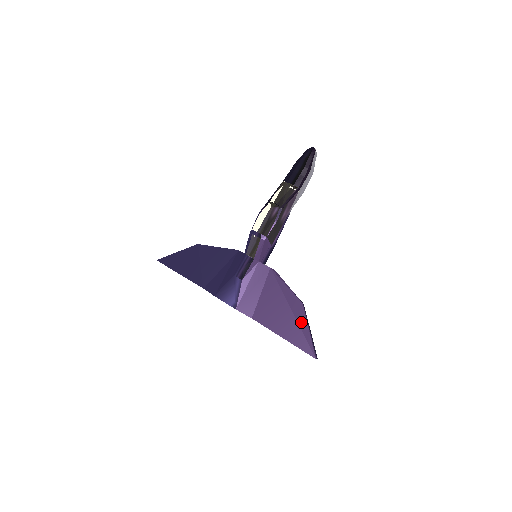
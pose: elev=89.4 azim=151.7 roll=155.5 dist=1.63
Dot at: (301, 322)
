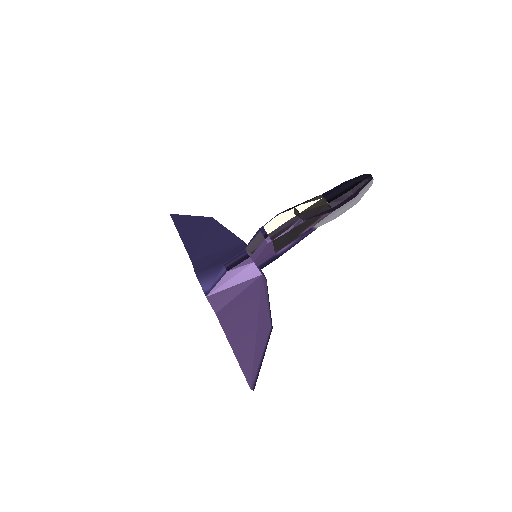
Dot at: (259, 344)
